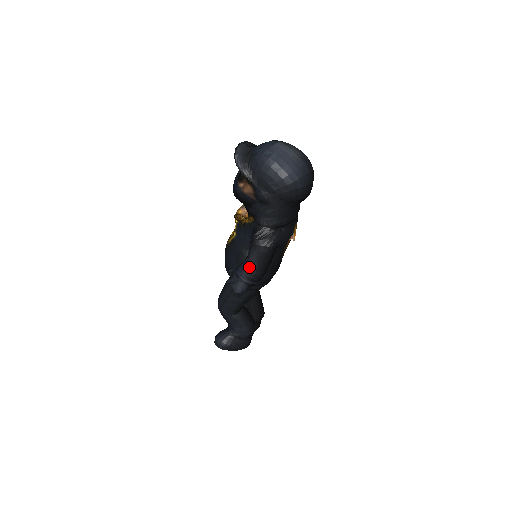
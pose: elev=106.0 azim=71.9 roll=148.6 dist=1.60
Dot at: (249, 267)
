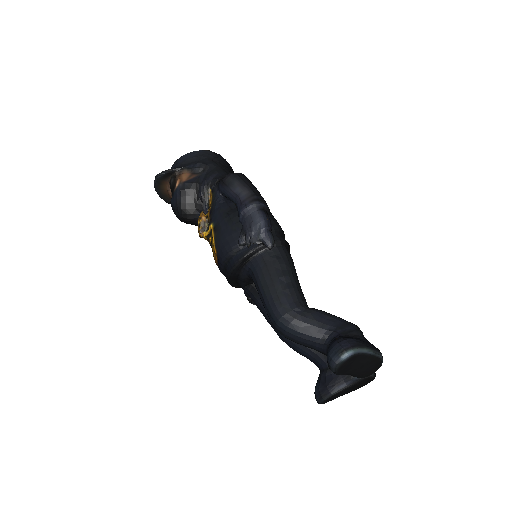
Dot at: (244, 195)
